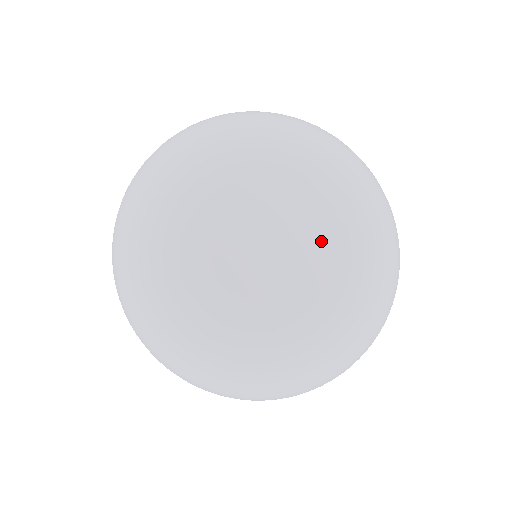
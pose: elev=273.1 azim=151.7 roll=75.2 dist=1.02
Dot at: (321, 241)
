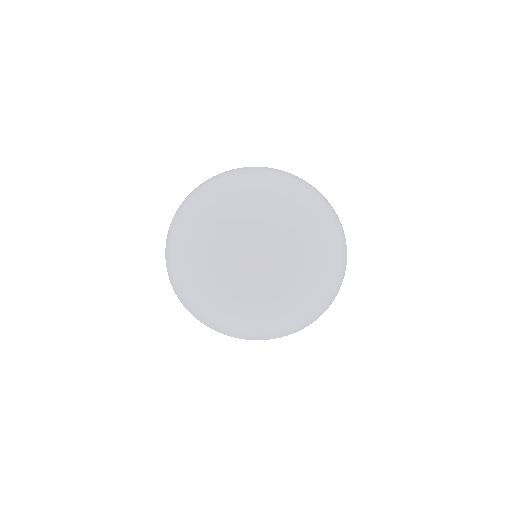
Dot at: (279, 218)
